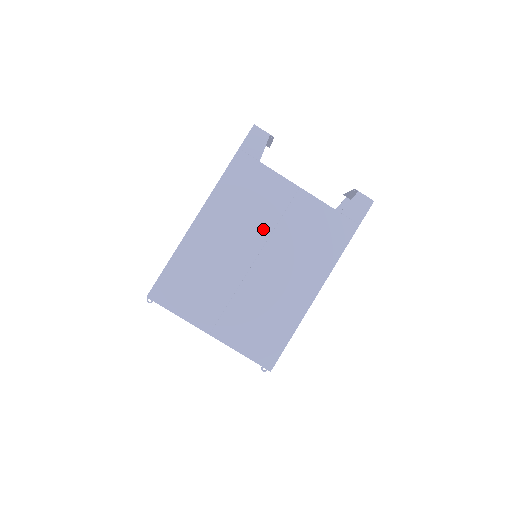
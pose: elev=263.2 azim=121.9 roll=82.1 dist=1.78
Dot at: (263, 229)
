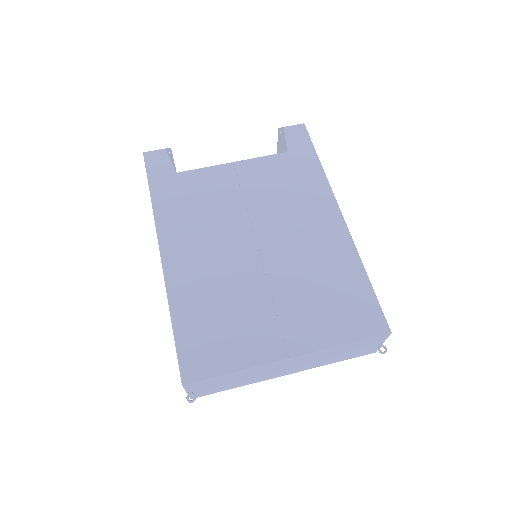
Dot at: (236, 217)
